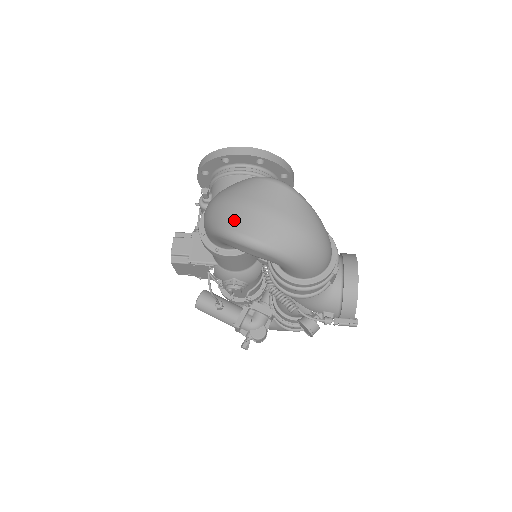
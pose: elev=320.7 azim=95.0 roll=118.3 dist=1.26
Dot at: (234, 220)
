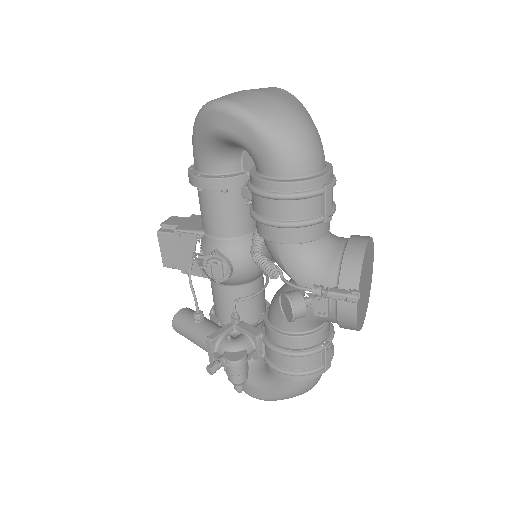
Dot at: occluded
